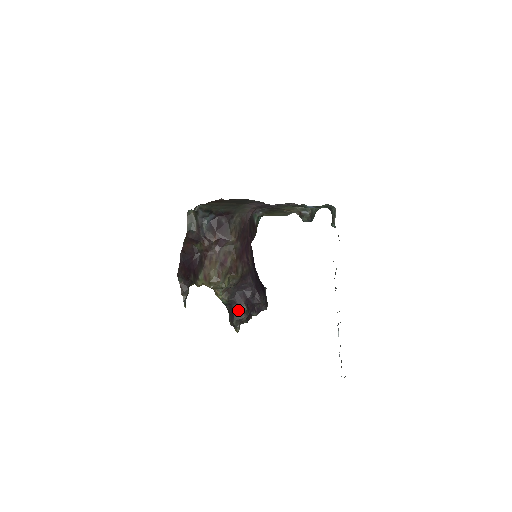
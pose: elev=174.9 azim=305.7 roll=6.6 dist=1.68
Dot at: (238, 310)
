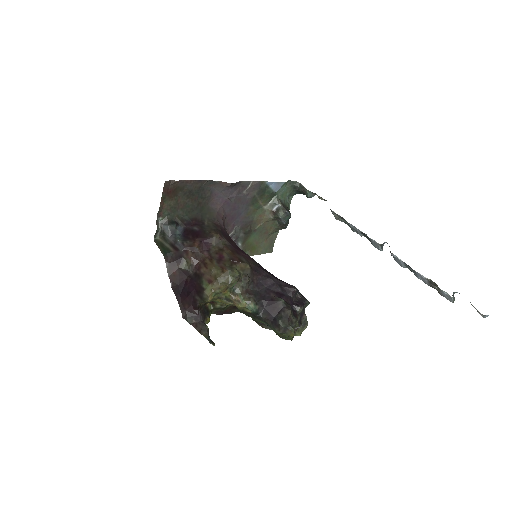
Dot at: (275, 308)
